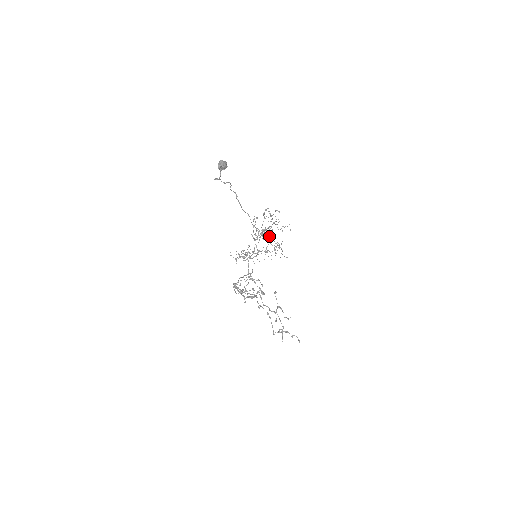
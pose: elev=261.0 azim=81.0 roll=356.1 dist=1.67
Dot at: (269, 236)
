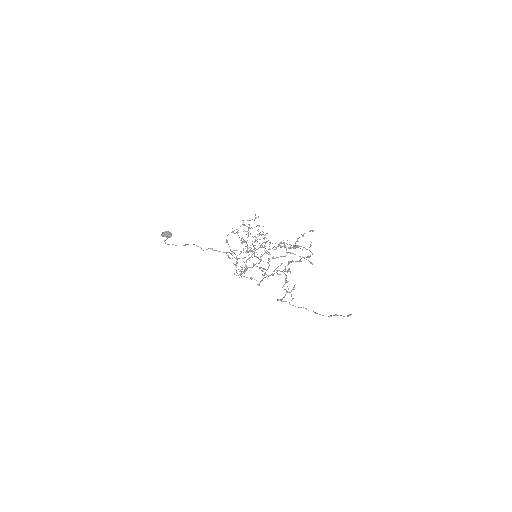
Dot at: occluded
